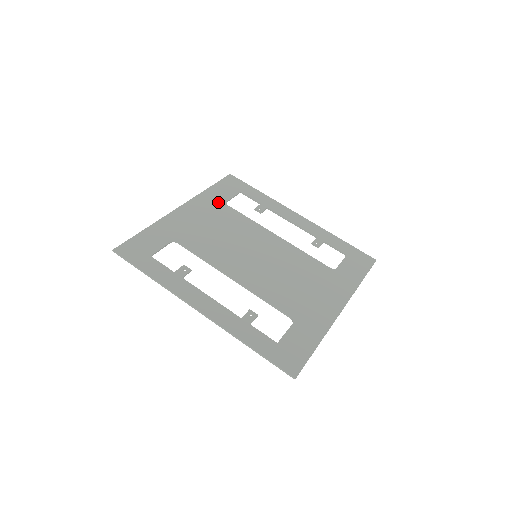
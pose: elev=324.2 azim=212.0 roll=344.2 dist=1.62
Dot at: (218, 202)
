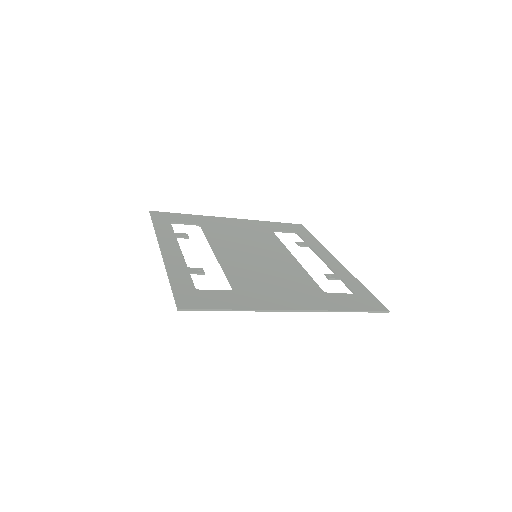
Dot at: (267, 228)
